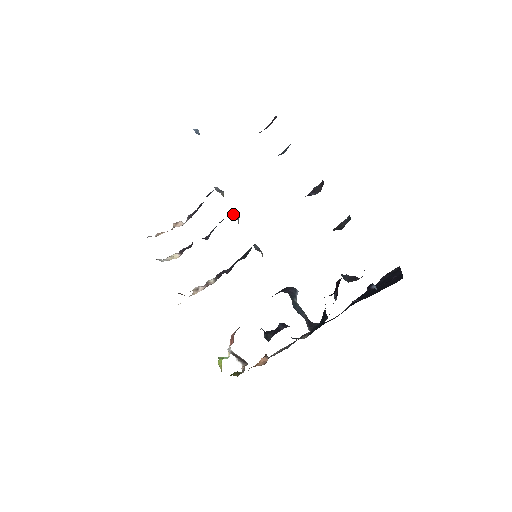
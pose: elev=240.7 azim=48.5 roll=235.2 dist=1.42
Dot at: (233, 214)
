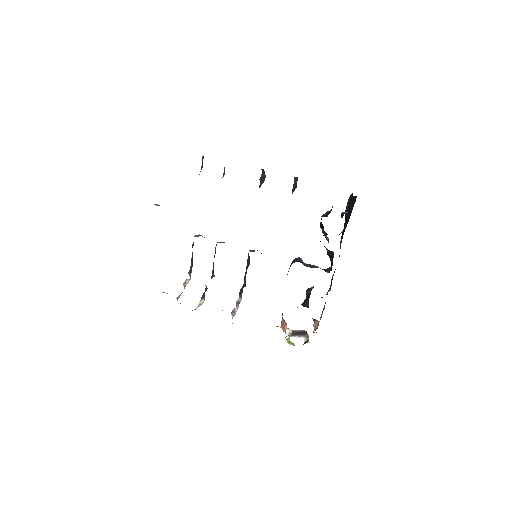
Dot at: occluded
